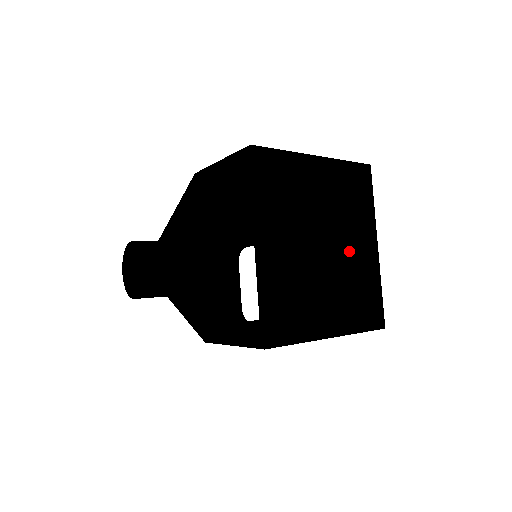
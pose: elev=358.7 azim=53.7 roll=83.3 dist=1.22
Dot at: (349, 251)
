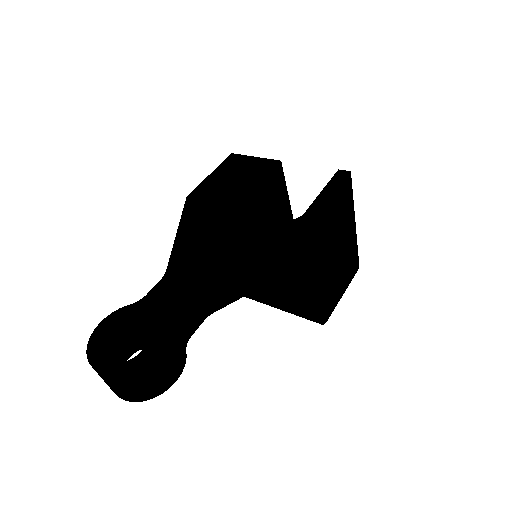
Dot at: occluded
